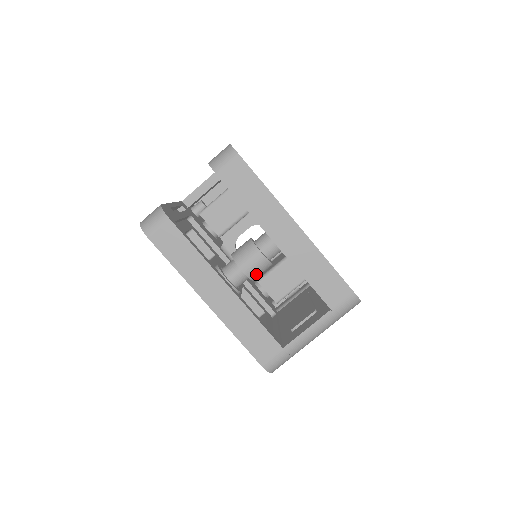
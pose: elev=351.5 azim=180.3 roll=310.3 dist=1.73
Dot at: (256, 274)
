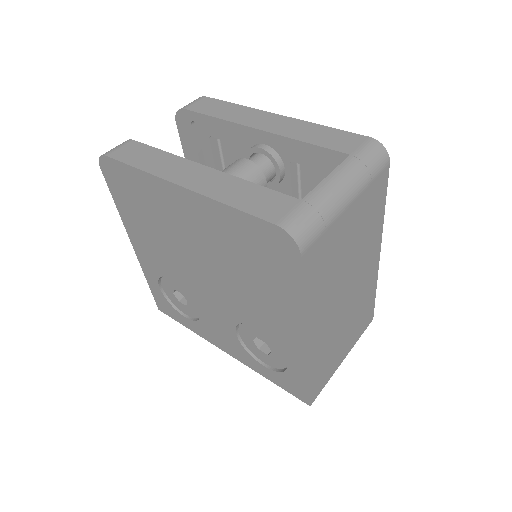
Dot at: occluded
